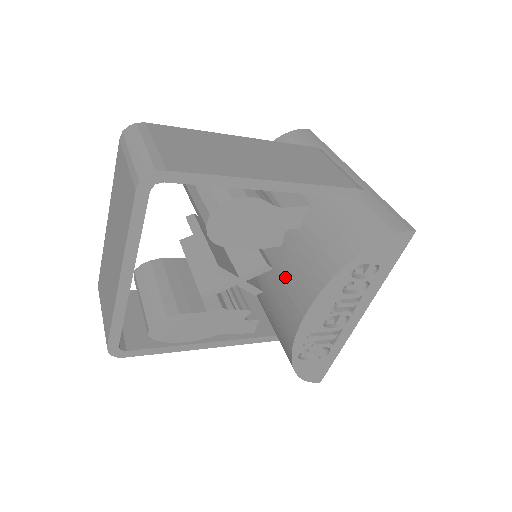
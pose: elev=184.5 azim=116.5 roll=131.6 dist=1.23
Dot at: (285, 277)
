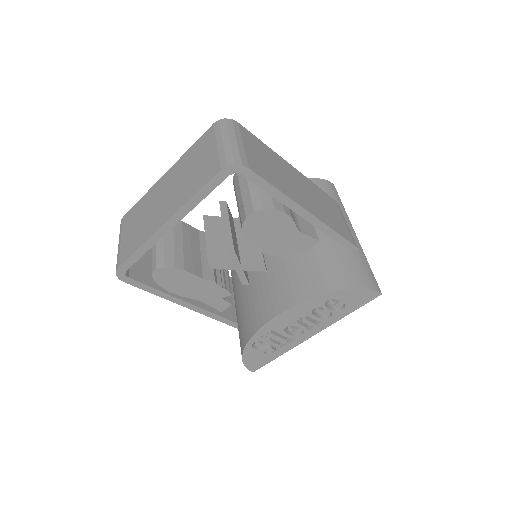
Dot at: (273, 282)
